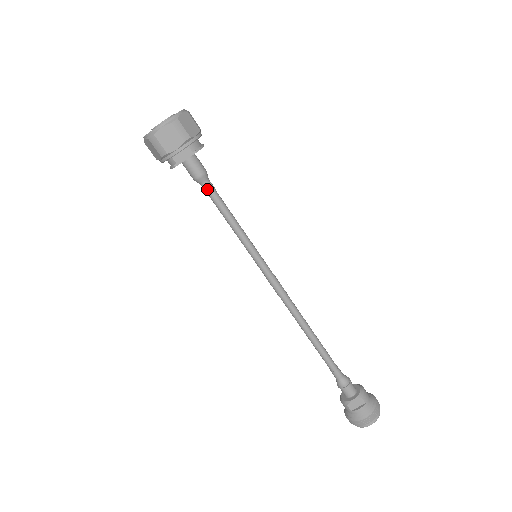
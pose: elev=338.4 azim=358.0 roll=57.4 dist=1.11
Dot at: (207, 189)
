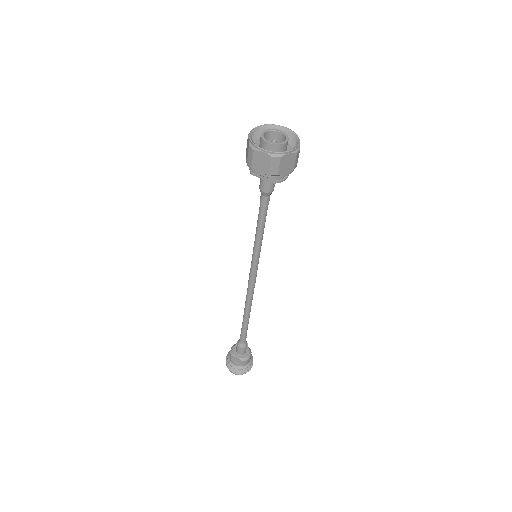
Dot at: (262, 201)
